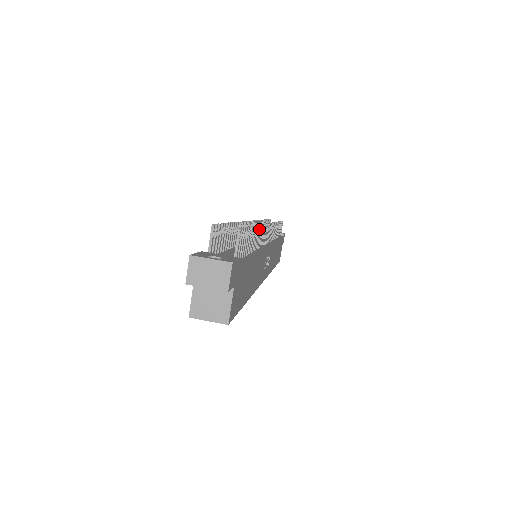
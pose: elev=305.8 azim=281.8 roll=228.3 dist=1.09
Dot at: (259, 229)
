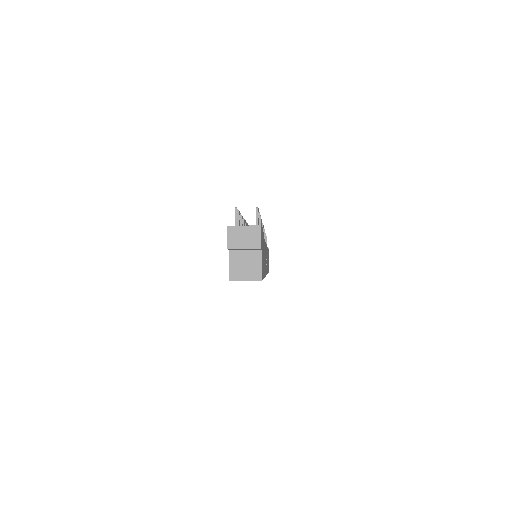
Dot at: (261, 223)
